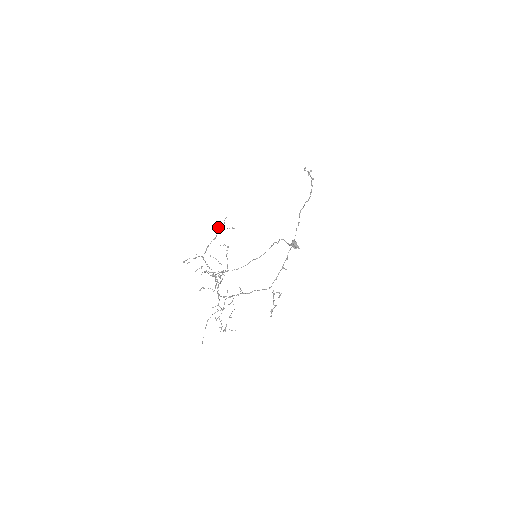
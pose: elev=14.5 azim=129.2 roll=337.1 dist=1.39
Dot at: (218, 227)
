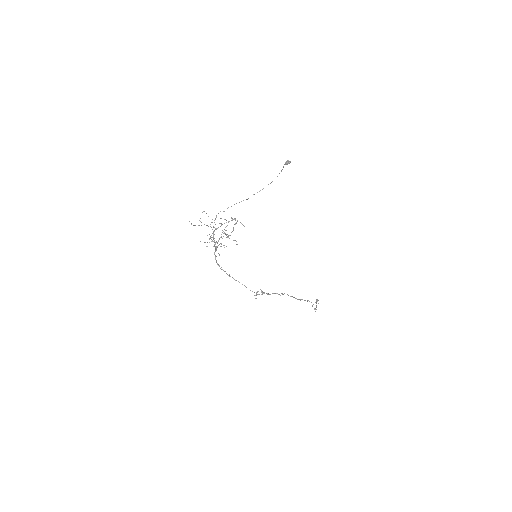
Dot at: (234, 218)
